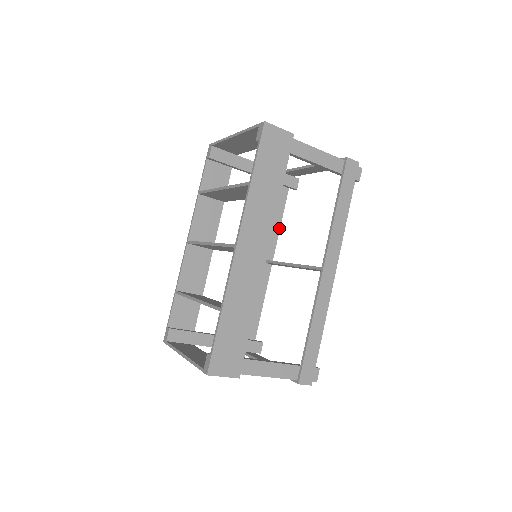
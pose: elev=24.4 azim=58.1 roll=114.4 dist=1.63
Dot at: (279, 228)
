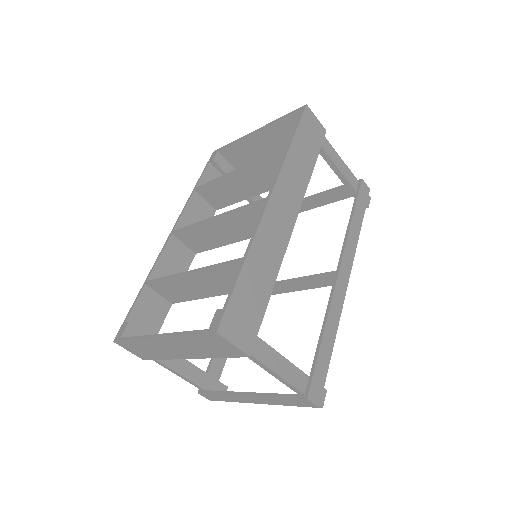
Dot at: occluded
